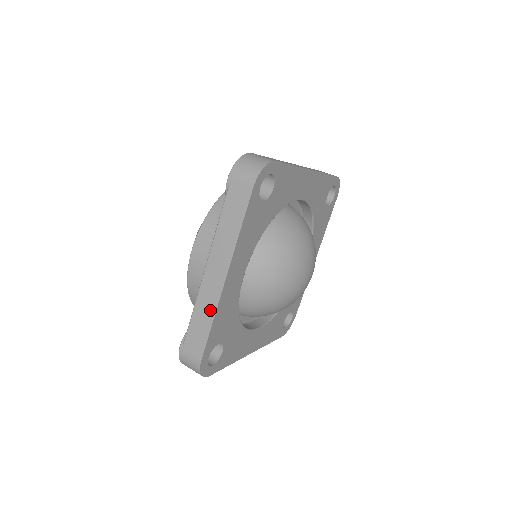
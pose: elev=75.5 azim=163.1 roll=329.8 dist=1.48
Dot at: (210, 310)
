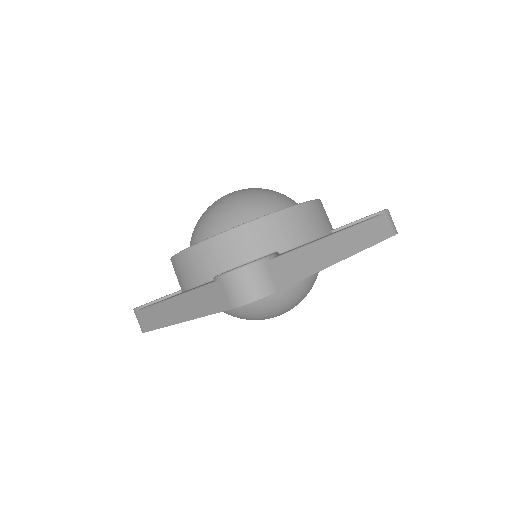
Dot at: (162, 321)
